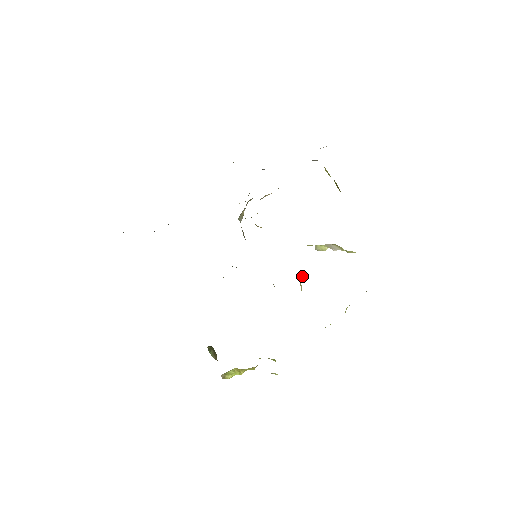
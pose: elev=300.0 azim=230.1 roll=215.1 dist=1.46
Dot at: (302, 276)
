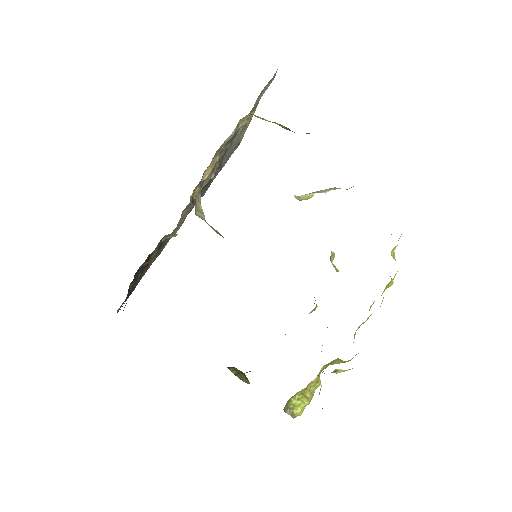
Dot at: (331, 258)
